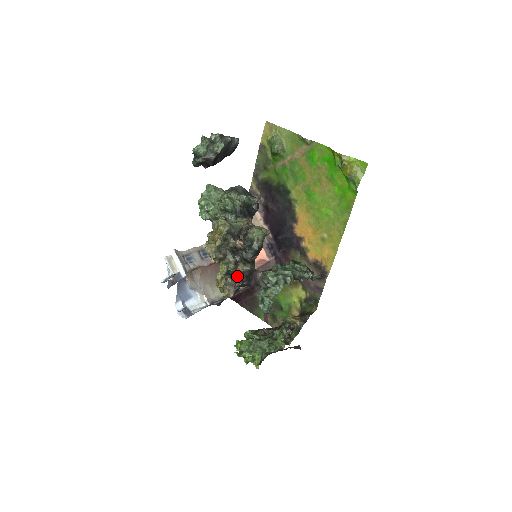
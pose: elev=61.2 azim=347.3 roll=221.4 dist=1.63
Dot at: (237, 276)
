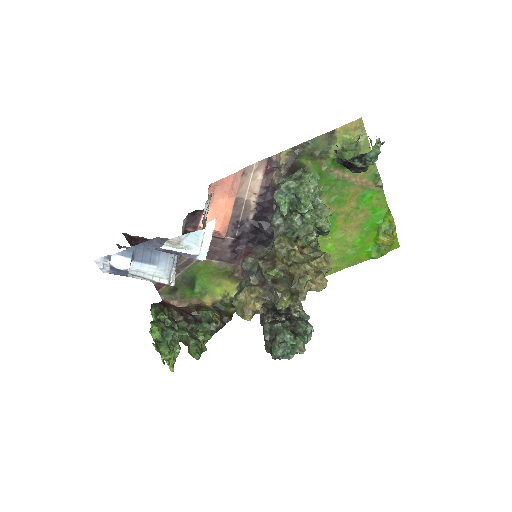
Dot at: (285, 313)
